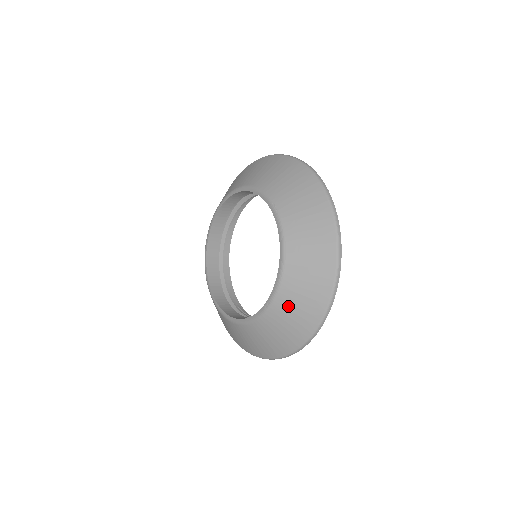
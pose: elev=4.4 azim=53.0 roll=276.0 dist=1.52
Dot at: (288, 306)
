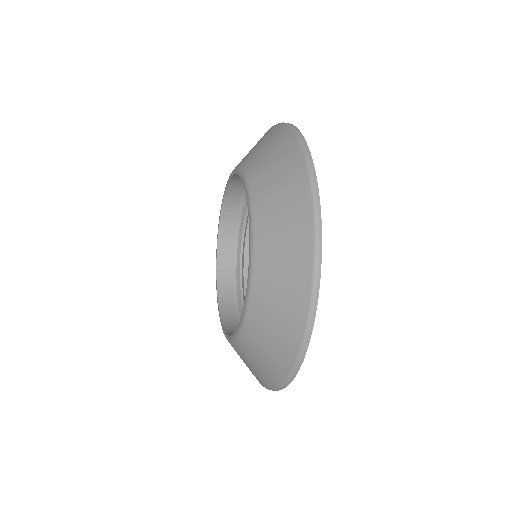
Dot at: (269, 272)
